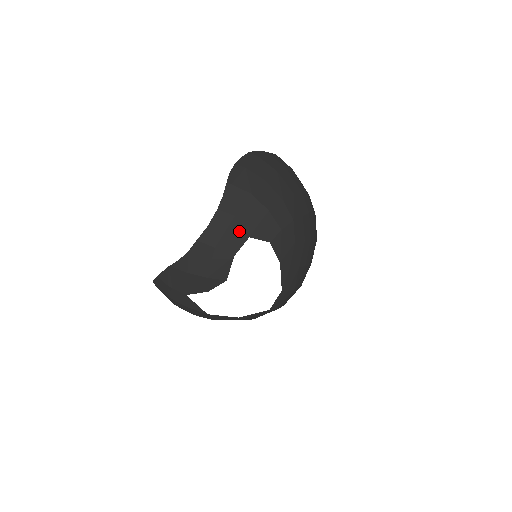
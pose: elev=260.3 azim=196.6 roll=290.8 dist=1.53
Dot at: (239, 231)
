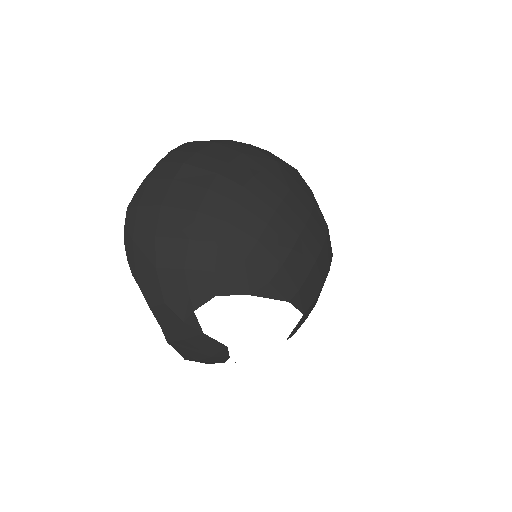
Dot at: (181, 313)
